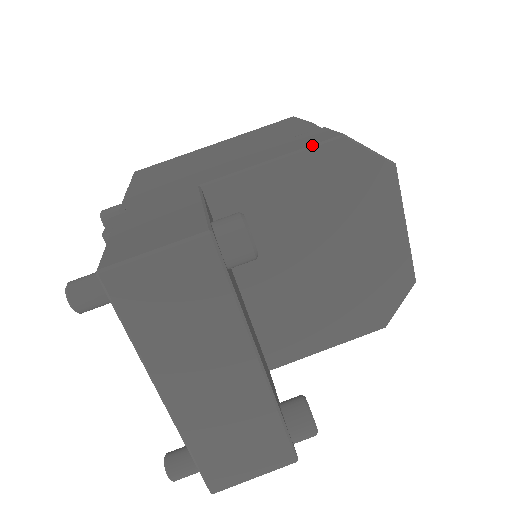
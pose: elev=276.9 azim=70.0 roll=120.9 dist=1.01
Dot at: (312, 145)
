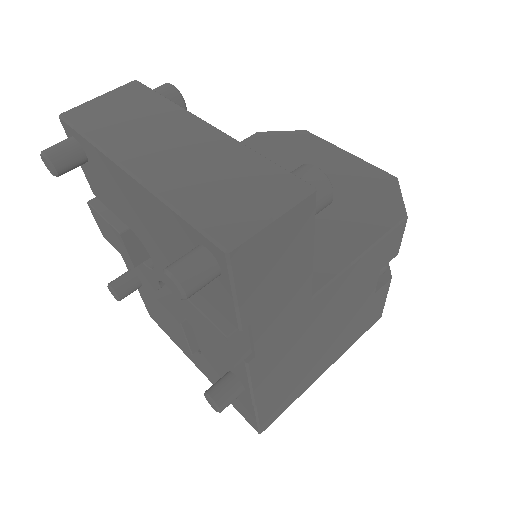
Dot at: occluded
